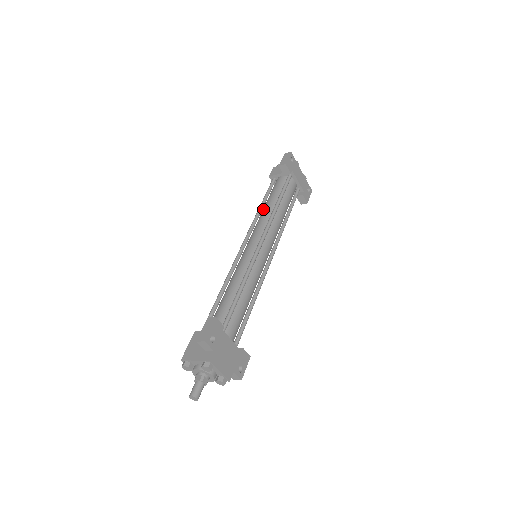
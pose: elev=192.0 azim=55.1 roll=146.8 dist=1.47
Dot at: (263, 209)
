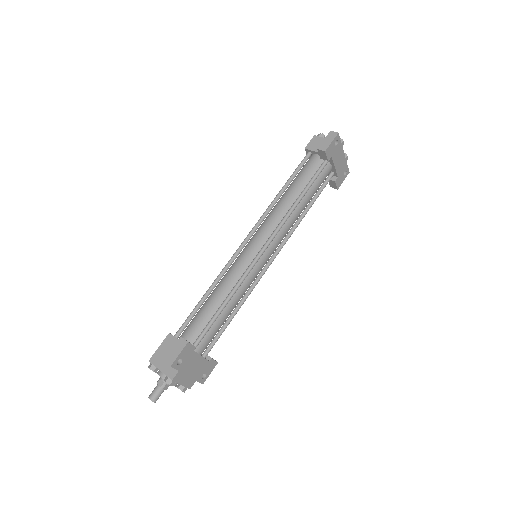
Dot at: (282, 197)
